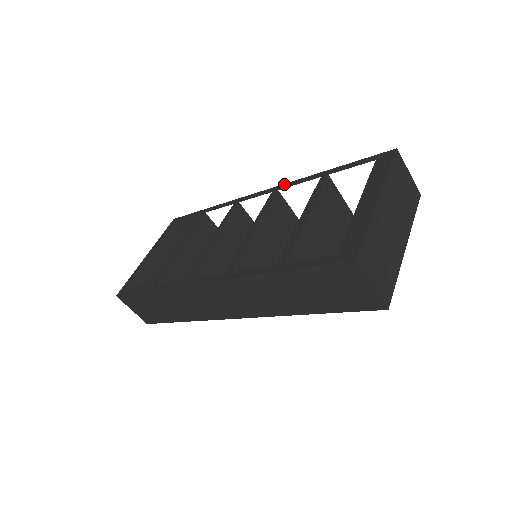
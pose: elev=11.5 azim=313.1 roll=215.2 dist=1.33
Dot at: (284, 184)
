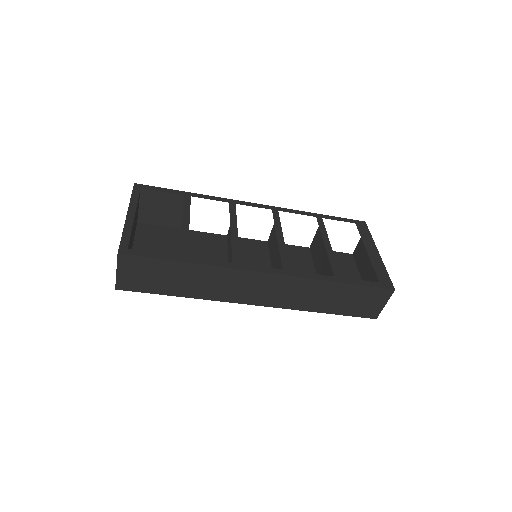
Dot at: (281, 208)
